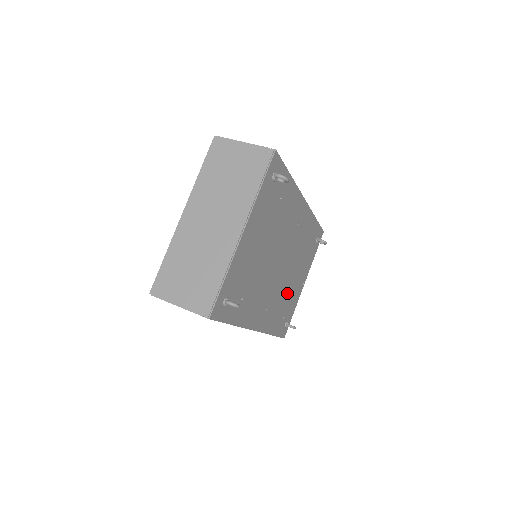
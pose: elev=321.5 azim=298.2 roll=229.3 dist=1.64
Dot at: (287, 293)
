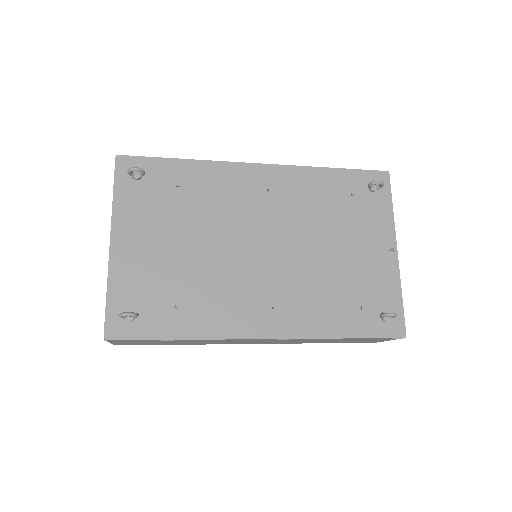
Dot at: (334, 275)
